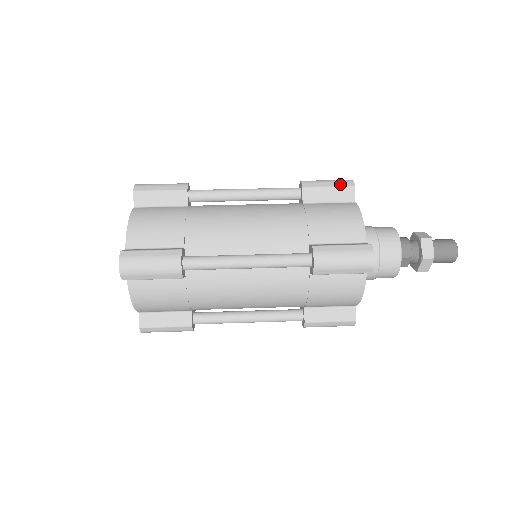
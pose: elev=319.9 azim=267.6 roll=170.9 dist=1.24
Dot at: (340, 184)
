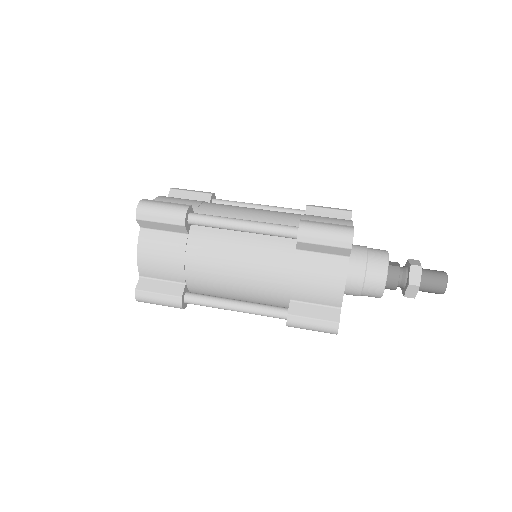
Dot at: (337, 244)
